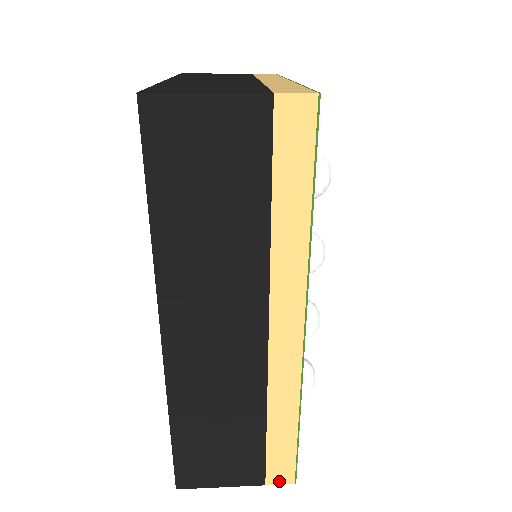
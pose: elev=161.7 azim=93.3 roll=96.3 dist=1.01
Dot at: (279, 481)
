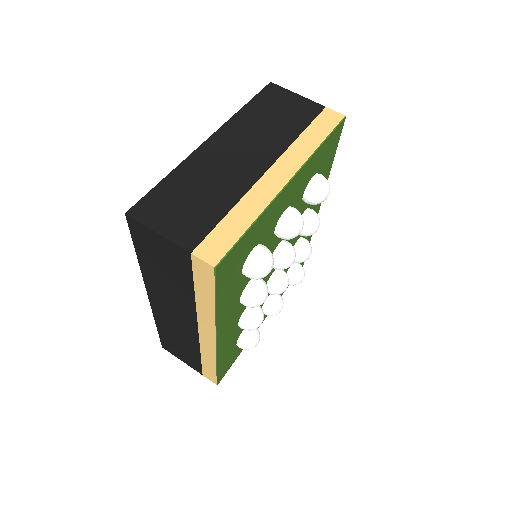
Dot at: (209, 379)
